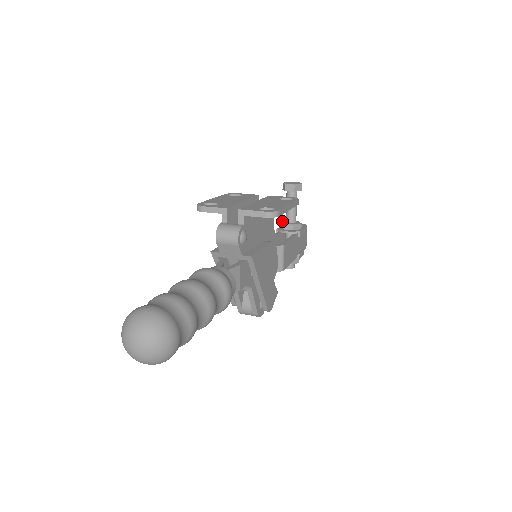
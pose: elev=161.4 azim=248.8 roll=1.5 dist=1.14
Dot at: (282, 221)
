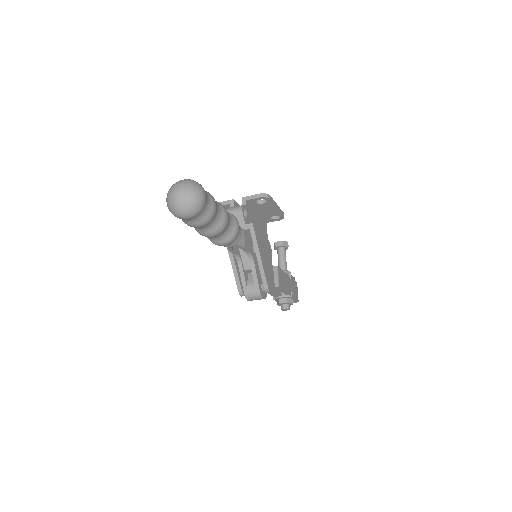
Dot at: occluded
